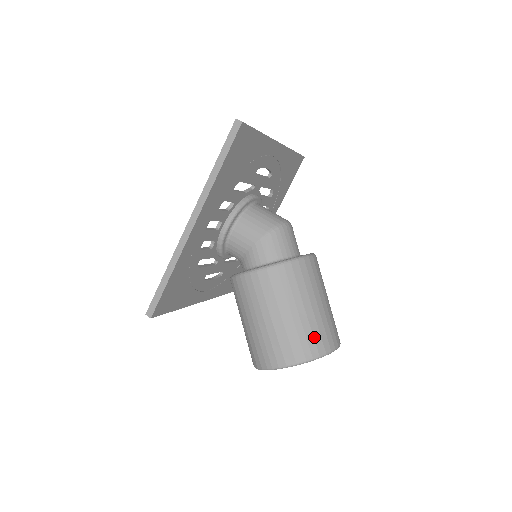
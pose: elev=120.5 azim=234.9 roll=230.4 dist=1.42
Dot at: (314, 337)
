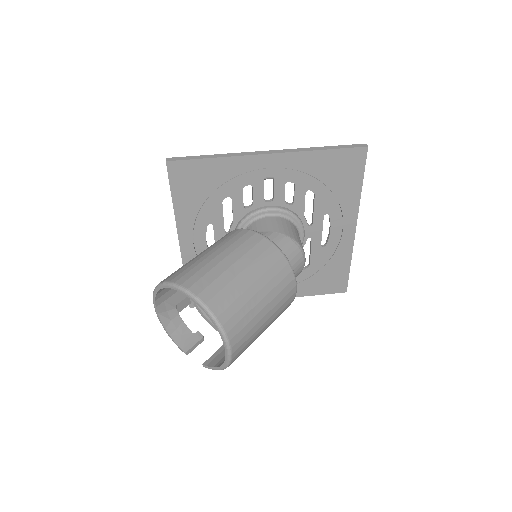
Dot at: (232, 304)
